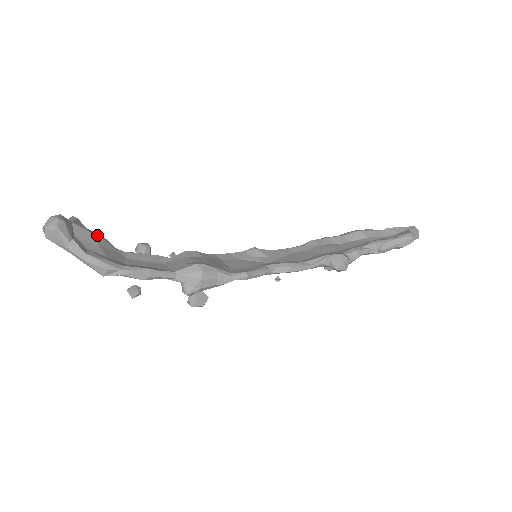
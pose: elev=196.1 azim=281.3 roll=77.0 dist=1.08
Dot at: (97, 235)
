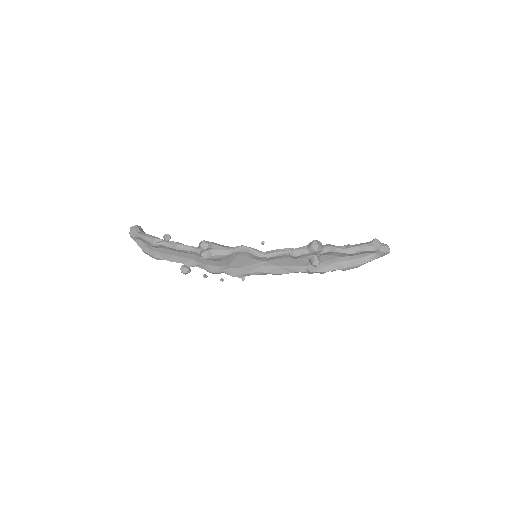
Dot at: occluded
